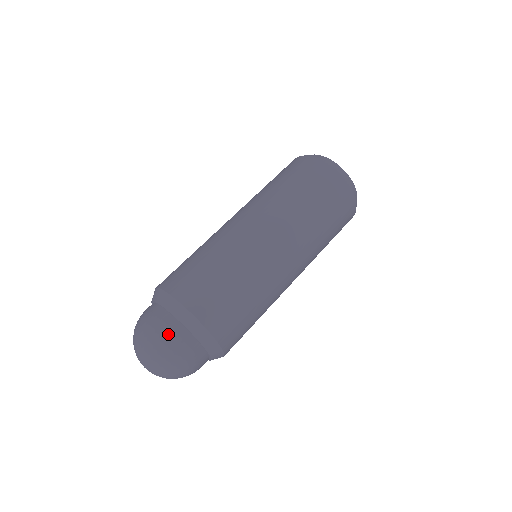
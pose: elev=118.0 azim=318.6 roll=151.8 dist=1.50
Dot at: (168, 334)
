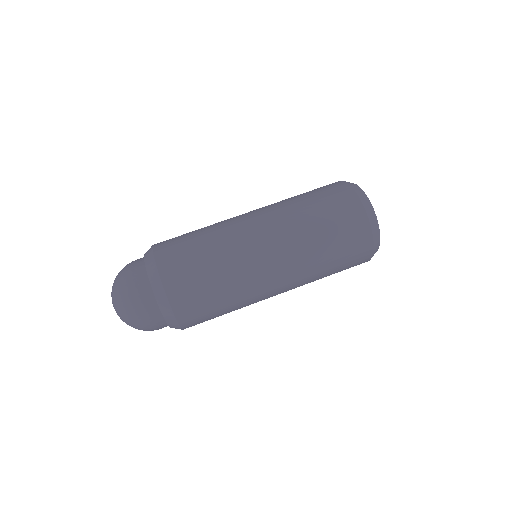
Dot at: (131, 266)
